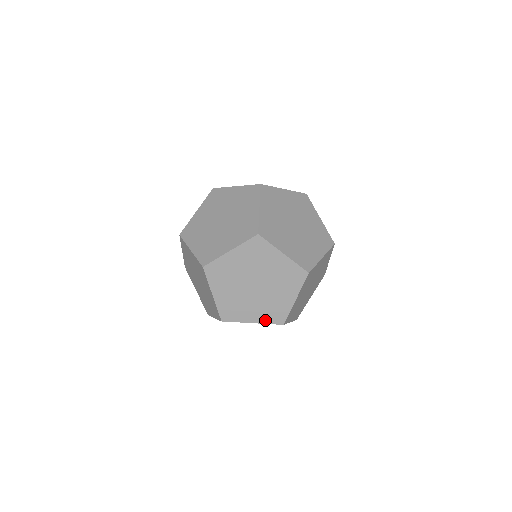
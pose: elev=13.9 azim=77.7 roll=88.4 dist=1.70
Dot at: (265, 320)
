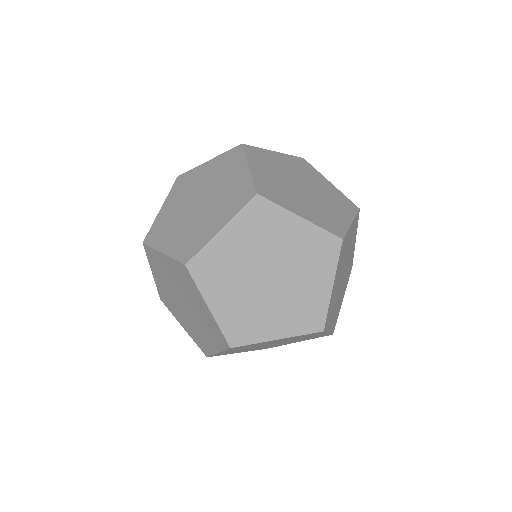
Dot at: (317, 222)
